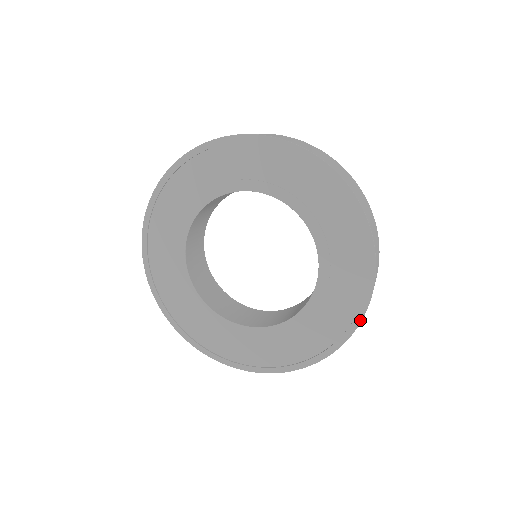
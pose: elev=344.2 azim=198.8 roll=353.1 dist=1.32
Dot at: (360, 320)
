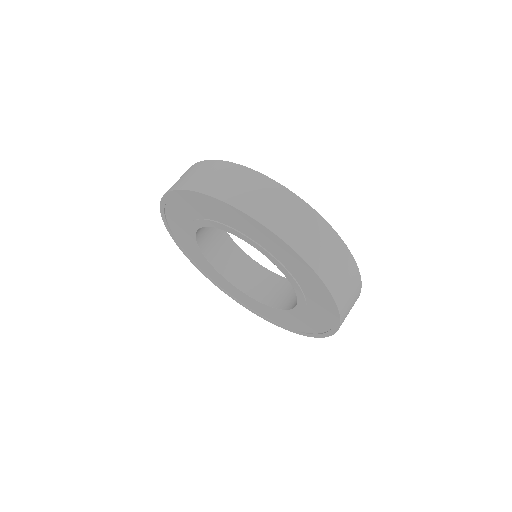
Dot at: (261, 317)
